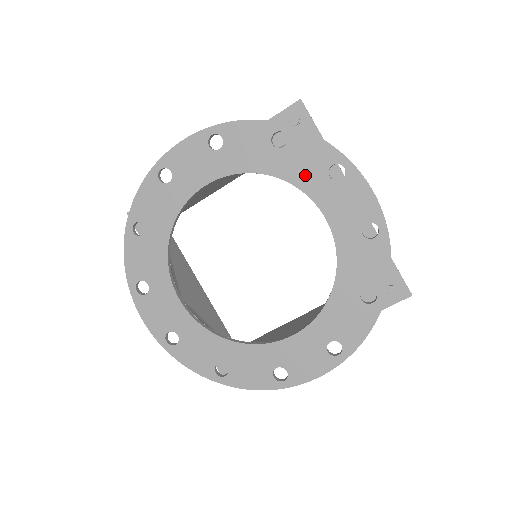
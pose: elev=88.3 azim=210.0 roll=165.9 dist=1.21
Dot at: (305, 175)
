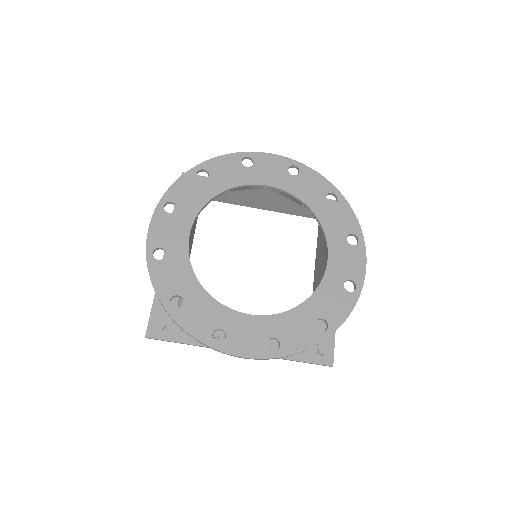
Dot at: (235, 177)
